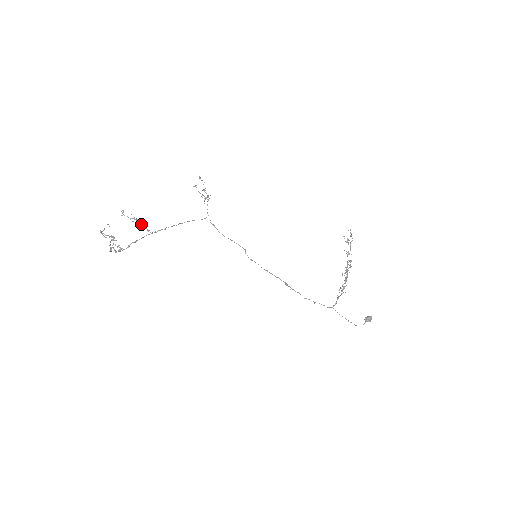
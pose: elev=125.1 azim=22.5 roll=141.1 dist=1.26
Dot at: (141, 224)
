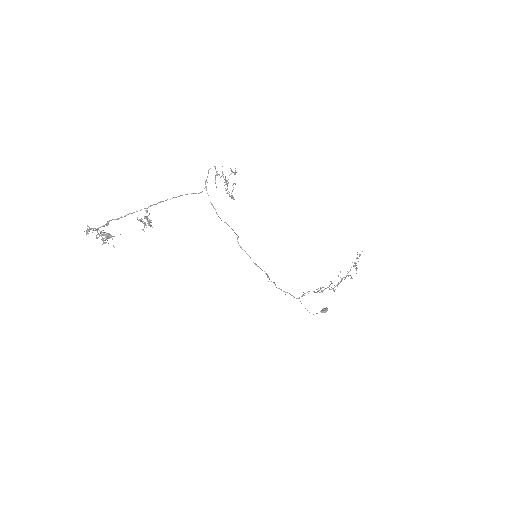
Dot at: occluded
